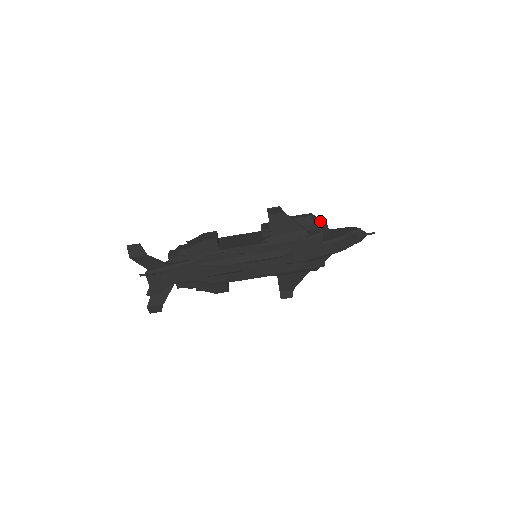
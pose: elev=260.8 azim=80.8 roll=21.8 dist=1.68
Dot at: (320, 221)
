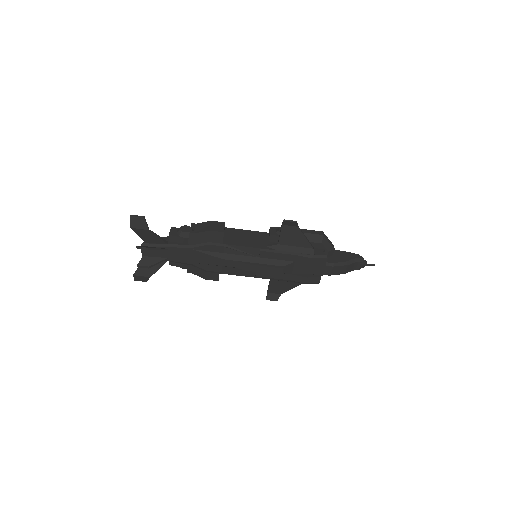
Dot at: (329, 242)
